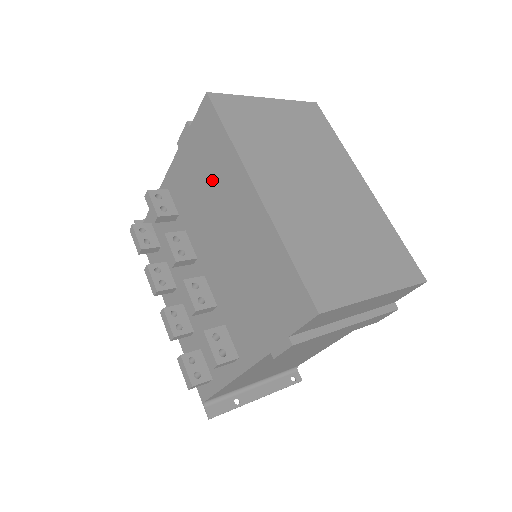
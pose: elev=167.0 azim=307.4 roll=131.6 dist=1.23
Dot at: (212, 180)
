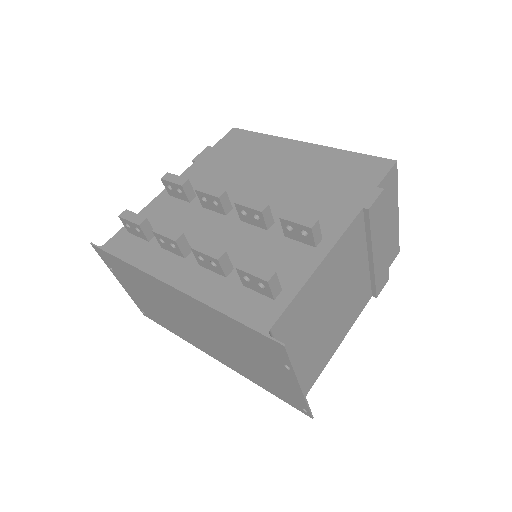
Dot at: (249, 158)
